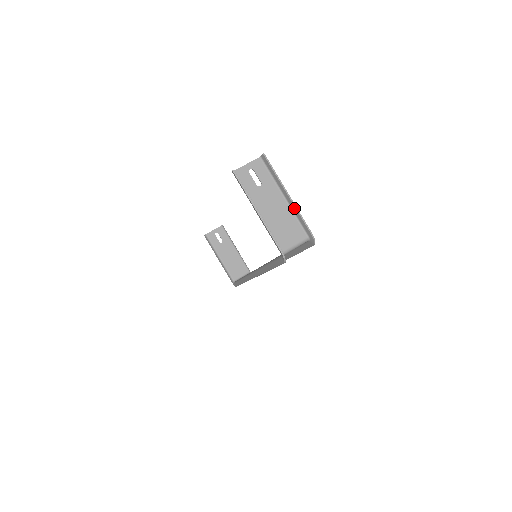
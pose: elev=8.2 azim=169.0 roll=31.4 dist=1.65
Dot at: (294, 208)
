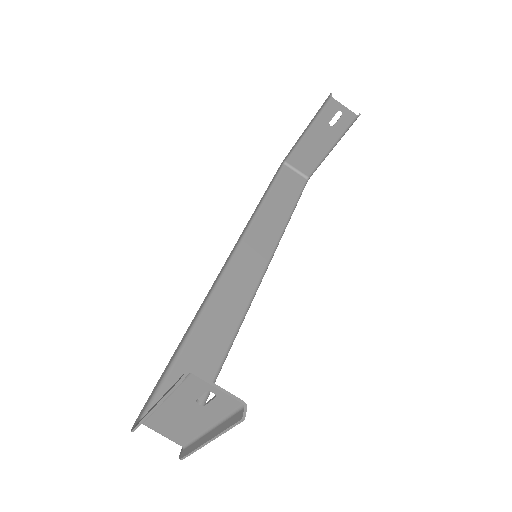
Dot at: (198, 444)
